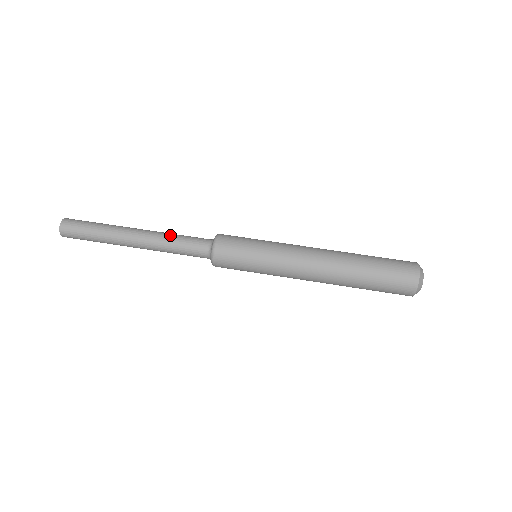
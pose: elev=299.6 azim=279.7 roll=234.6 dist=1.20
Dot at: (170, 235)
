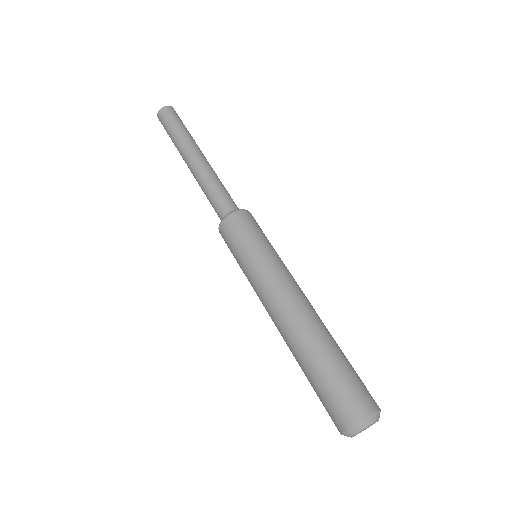
Dot at: (214, 178)
